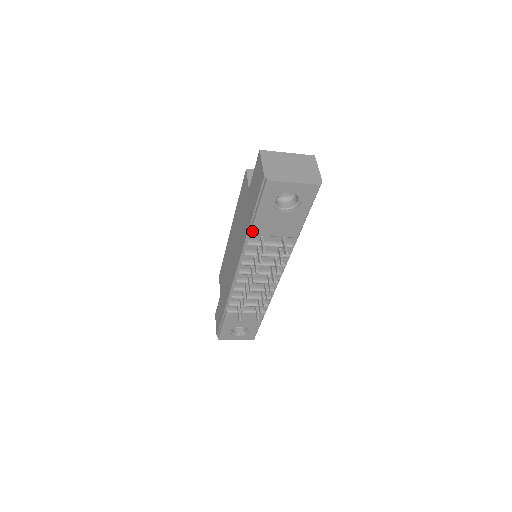
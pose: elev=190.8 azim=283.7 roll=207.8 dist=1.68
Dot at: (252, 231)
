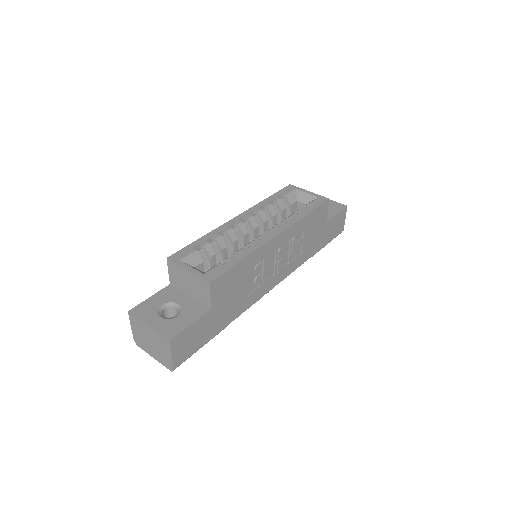
Dot at: occluded
